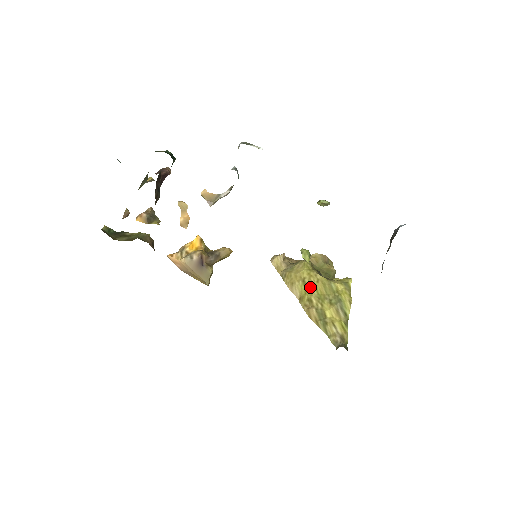
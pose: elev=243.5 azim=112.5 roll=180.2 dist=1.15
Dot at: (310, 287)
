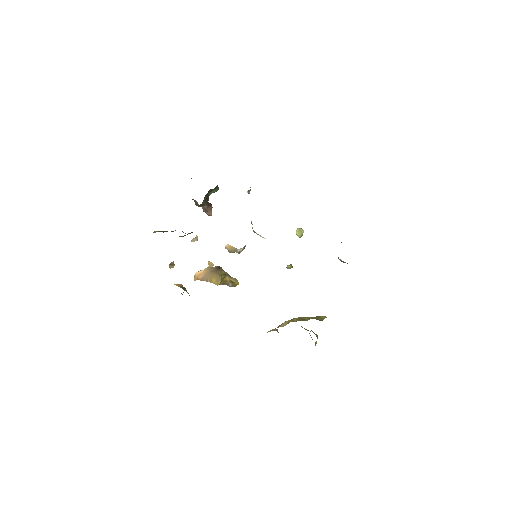
Dot at: occluded
